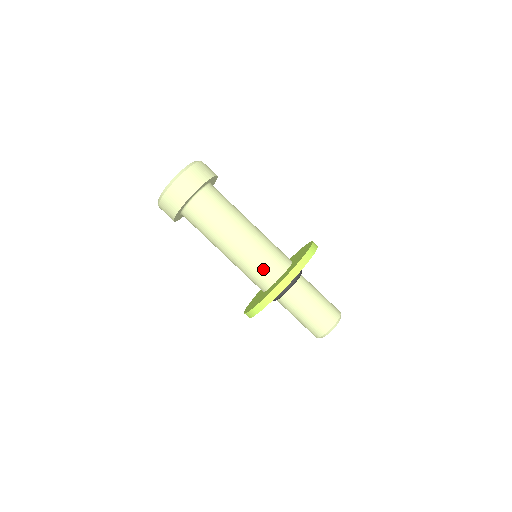
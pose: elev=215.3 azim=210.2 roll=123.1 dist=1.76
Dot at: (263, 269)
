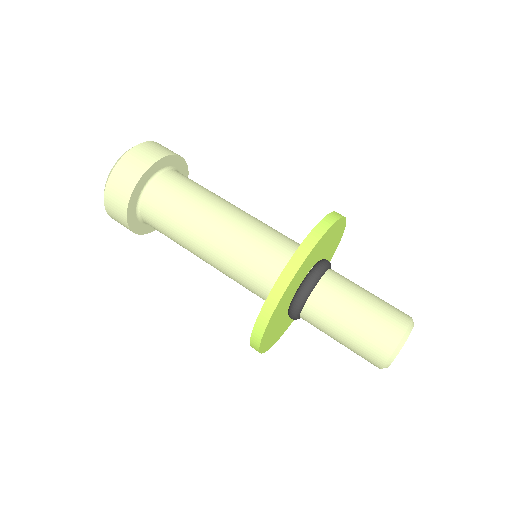
Dot at: (270, 255)
